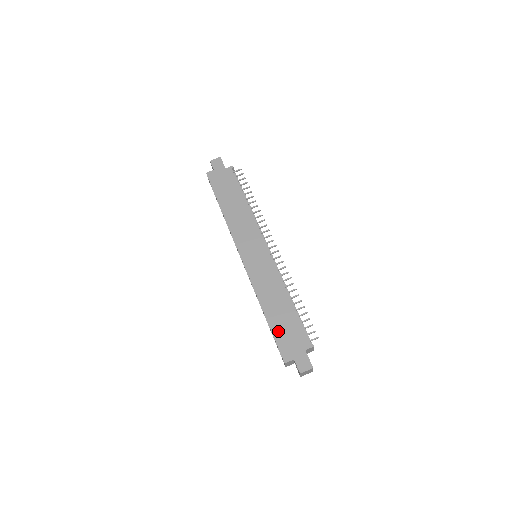
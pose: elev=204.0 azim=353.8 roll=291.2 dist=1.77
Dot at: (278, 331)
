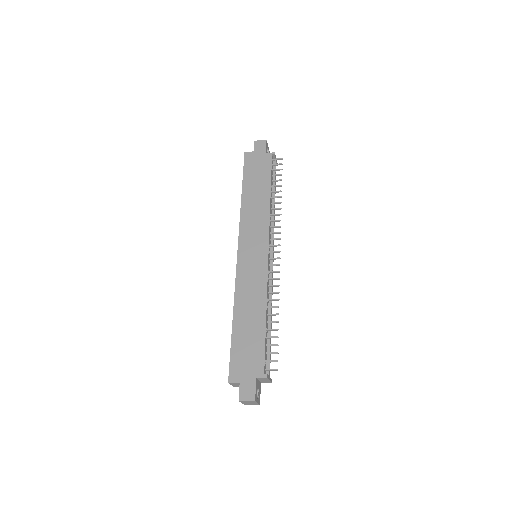
Dot at: (238, 345)
